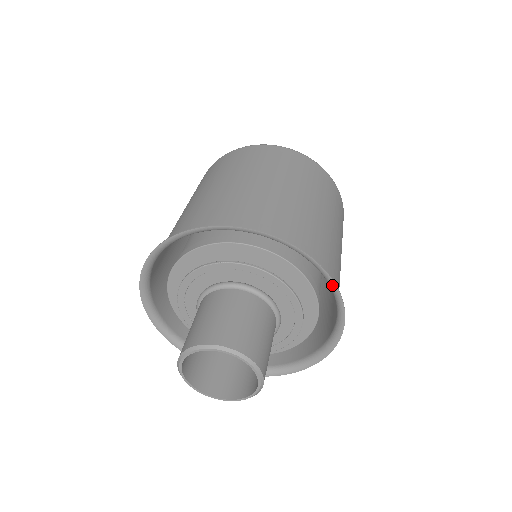
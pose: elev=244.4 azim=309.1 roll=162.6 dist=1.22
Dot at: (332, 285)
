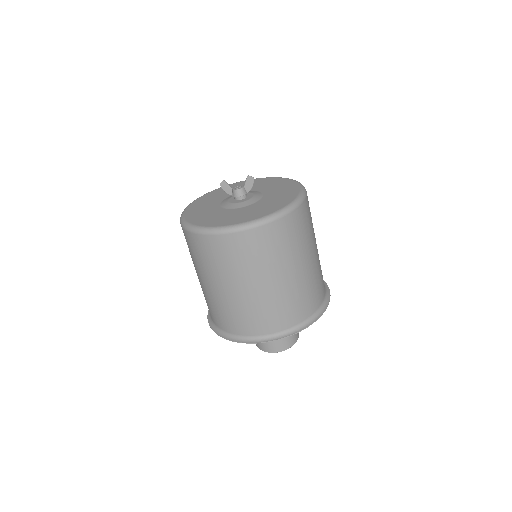
Dot at: (289, 335)
